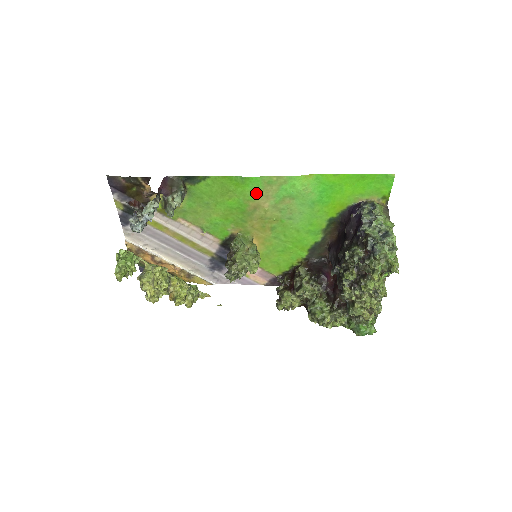
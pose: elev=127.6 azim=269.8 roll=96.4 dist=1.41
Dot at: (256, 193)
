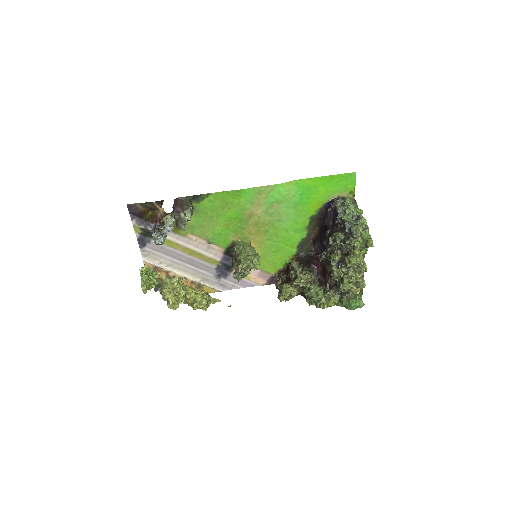
Dot at: (250, 202)
